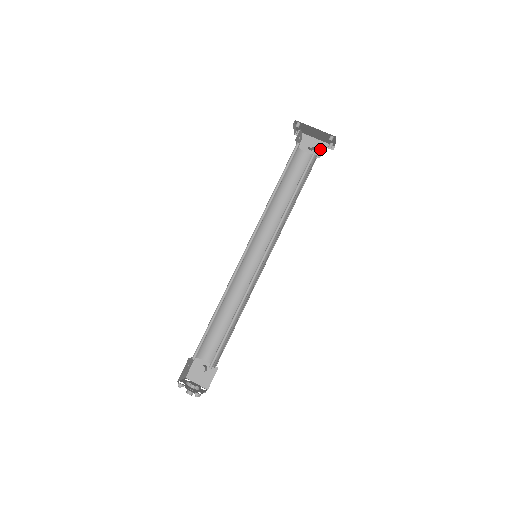
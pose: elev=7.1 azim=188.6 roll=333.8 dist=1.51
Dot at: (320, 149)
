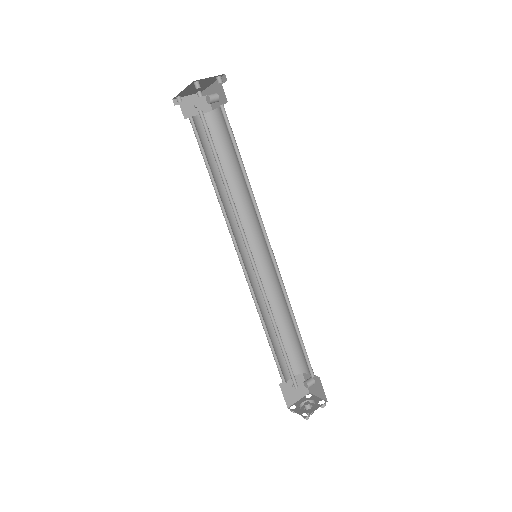
Dot at: (221, 91)
